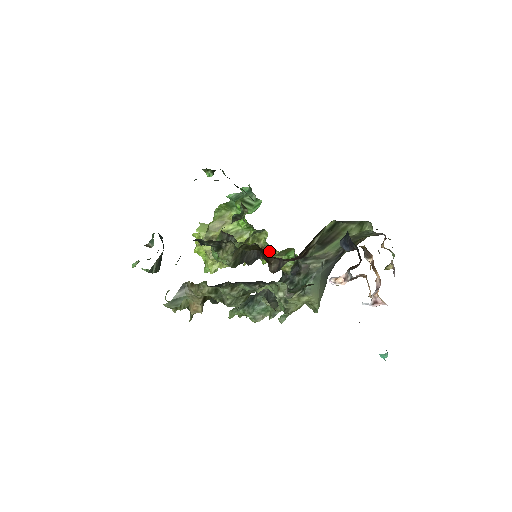
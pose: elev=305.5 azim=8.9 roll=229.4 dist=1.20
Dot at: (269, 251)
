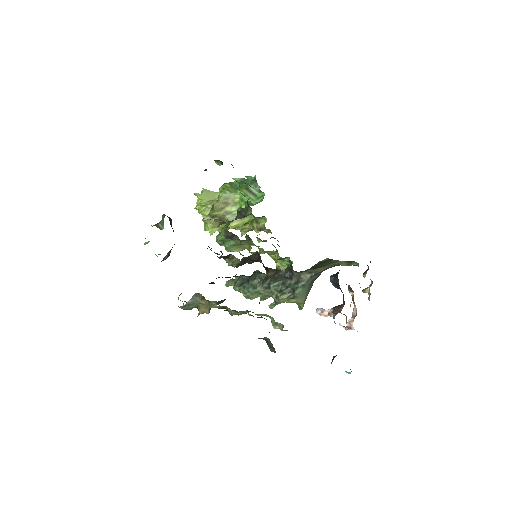
Dot at: (268, 251)
